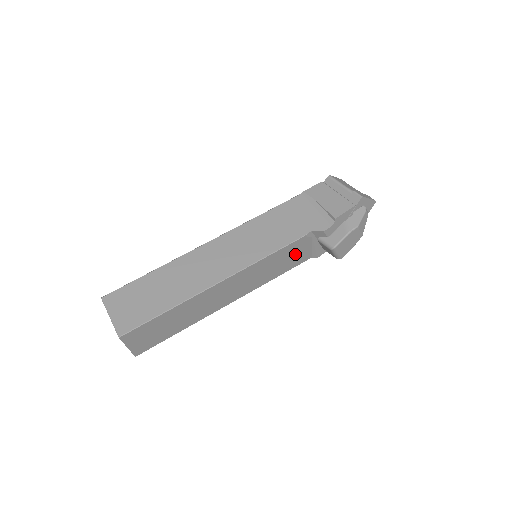
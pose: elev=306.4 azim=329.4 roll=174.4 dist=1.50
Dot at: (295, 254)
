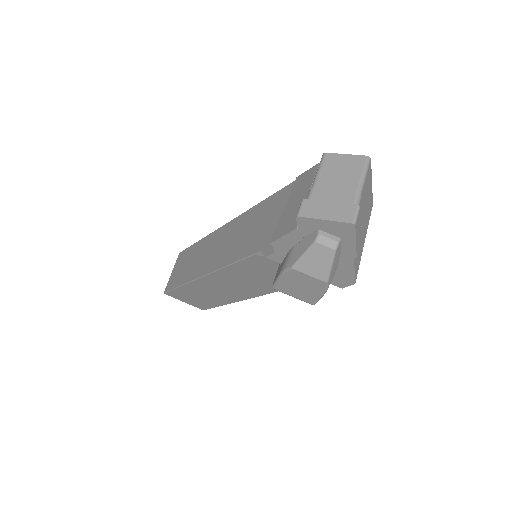
Dot at: (275, 271)
